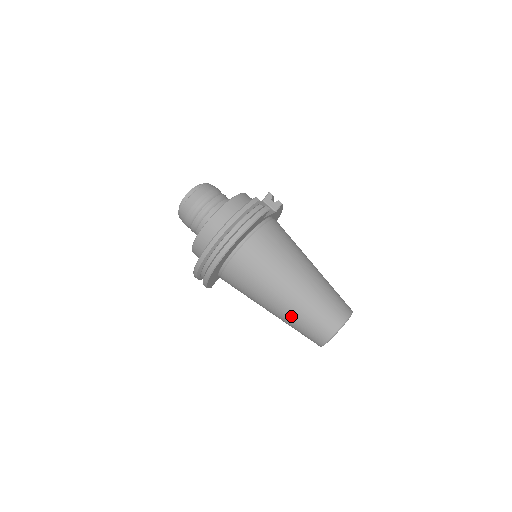
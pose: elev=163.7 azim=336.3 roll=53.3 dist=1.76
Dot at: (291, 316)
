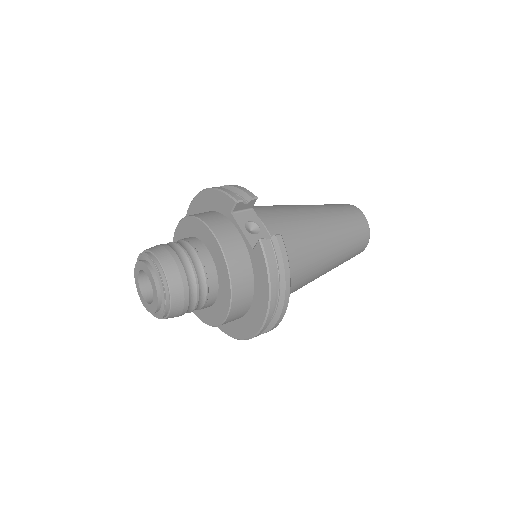
Dot at: occluded
